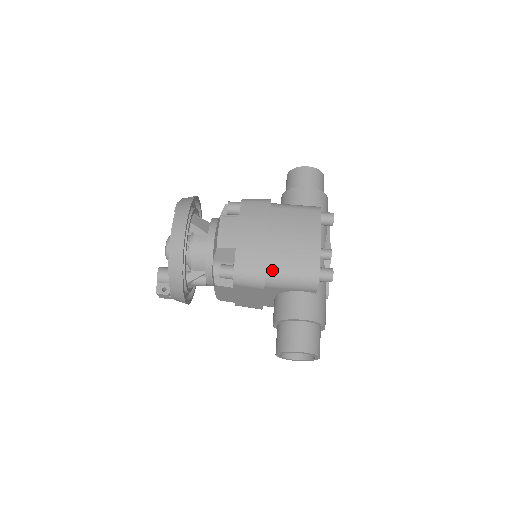
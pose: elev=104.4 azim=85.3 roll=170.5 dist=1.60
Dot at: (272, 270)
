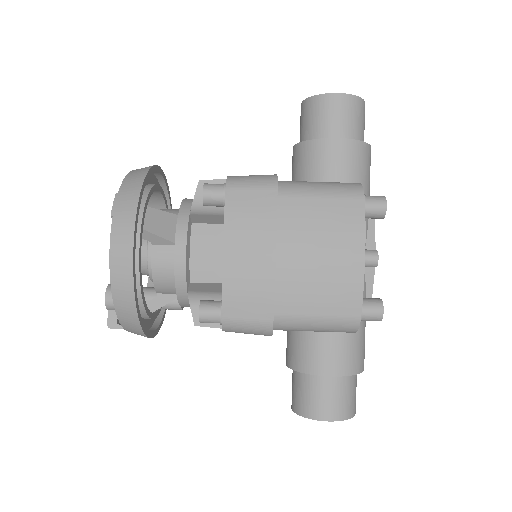
Dot at: (284, 314)
